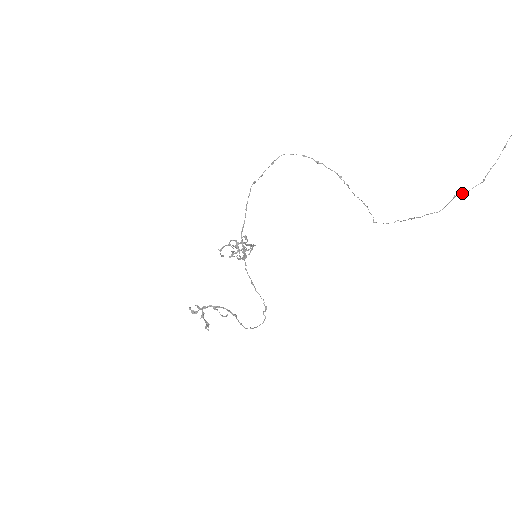
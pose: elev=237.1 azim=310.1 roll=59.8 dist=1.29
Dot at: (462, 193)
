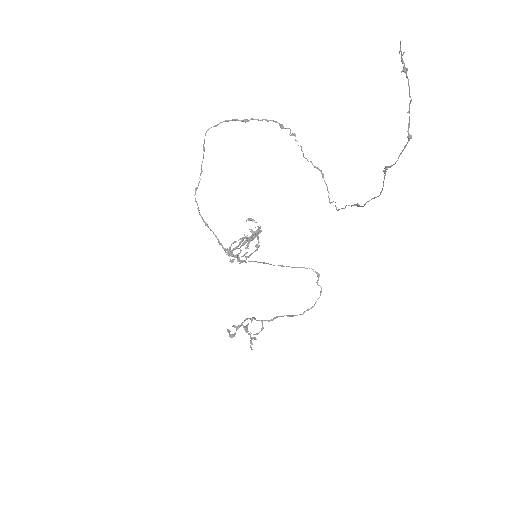
Dot at: (389, 167)
